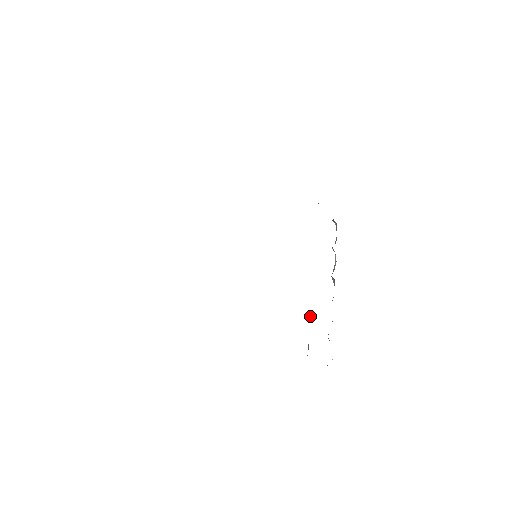
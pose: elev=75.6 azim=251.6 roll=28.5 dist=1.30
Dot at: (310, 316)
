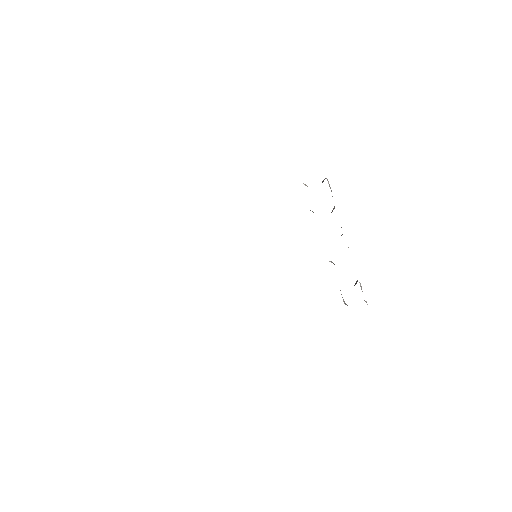
Dot at: occluded
